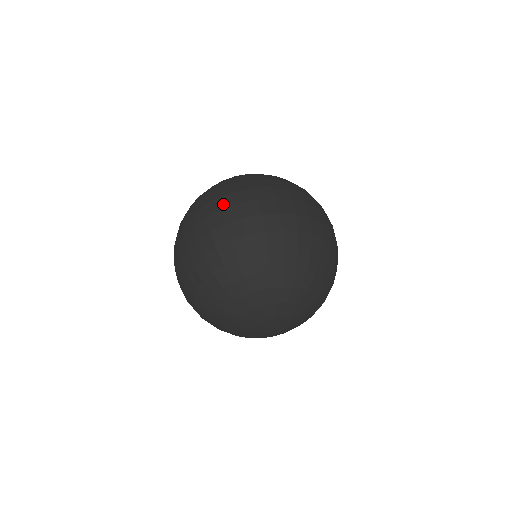
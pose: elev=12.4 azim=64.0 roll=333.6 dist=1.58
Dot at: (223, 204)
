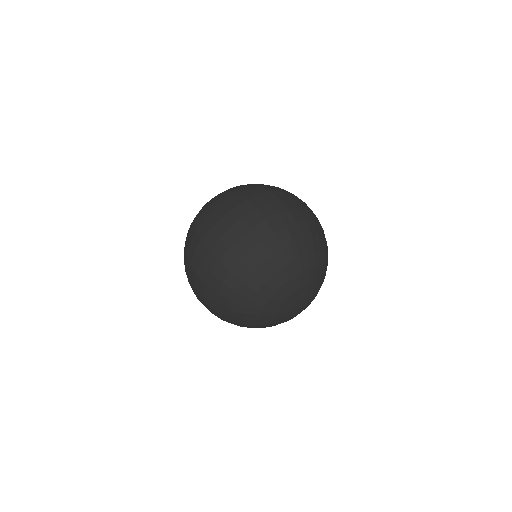
Dot at: (267, 199)
